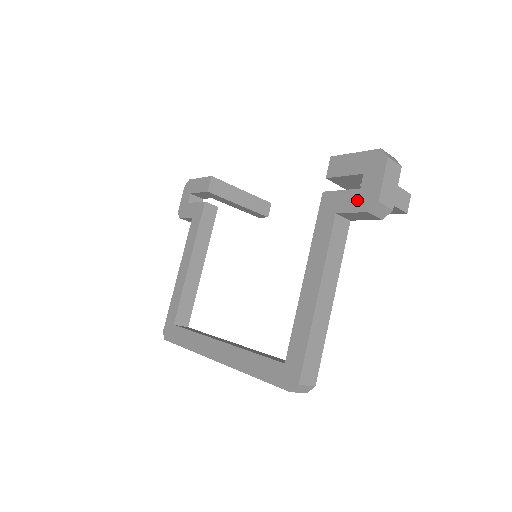
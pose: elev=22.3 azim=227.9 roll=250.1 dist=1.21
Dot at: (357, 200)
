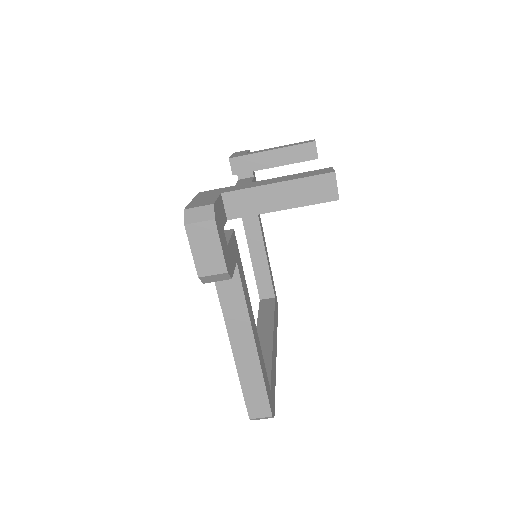
Dot at: occluded
